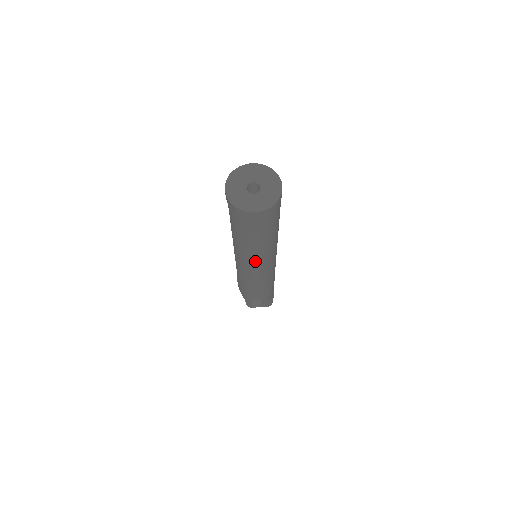
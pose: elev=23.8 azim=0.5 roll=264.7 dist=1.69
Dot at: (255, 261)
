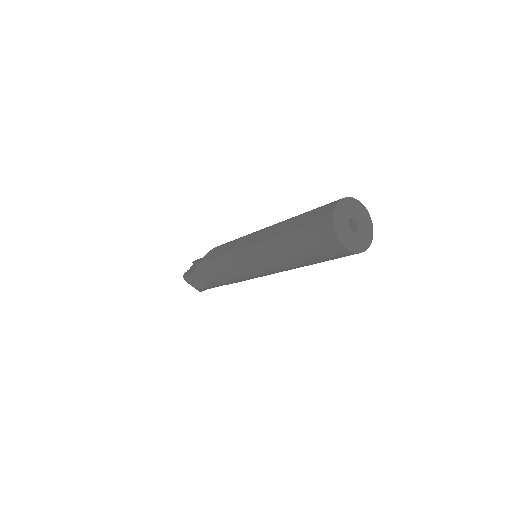
Dot at: (269, 266)
